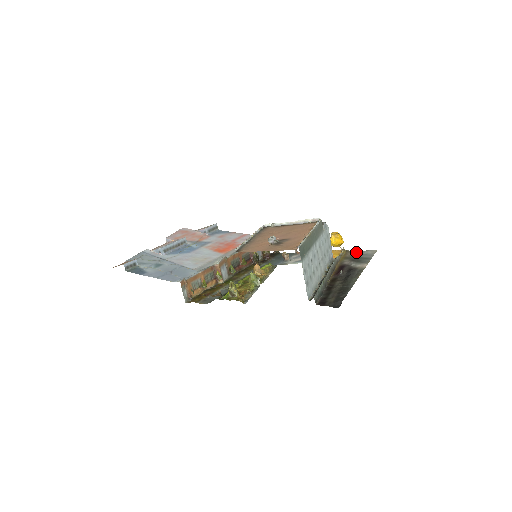
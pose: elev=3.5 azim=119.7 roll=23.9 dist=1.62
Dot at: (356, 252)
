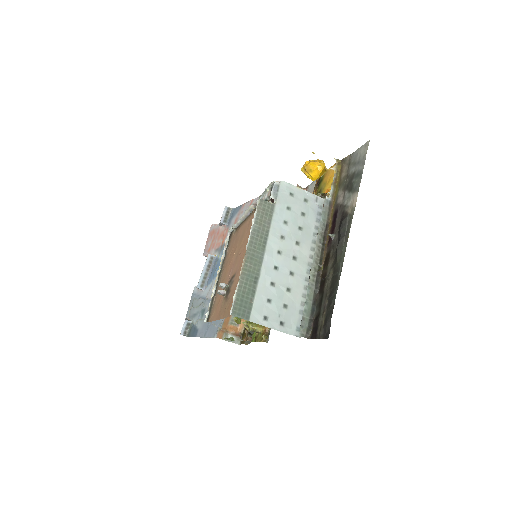
Dot at: (350, 159)
